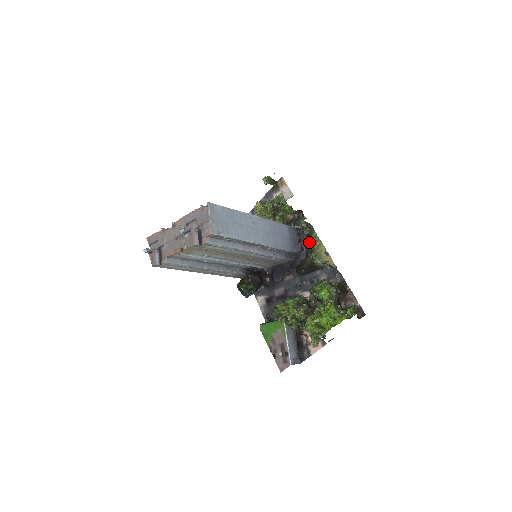
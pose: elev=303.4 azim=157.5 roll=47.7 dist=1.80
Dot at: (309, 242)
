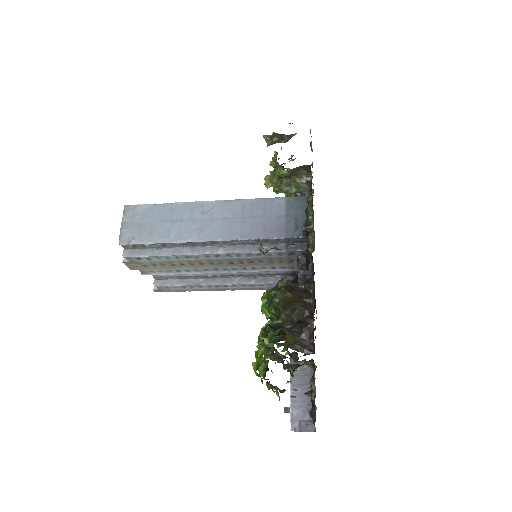
Dot at: (306, 215)
